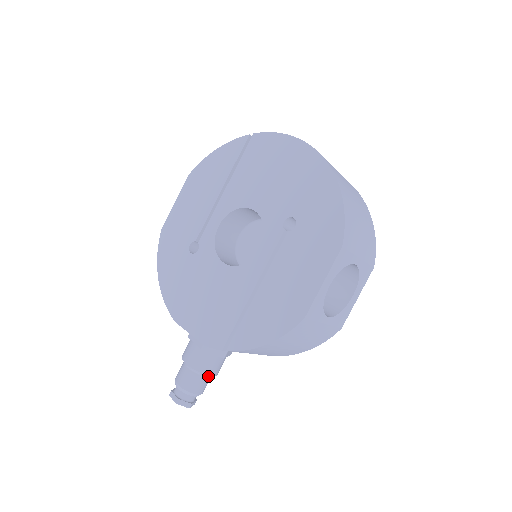
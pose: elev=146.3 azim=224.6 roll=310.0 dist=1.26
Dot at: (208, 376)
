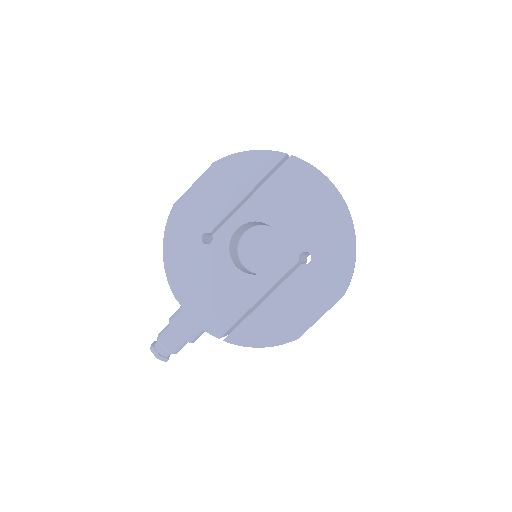
Dot at: occluded
